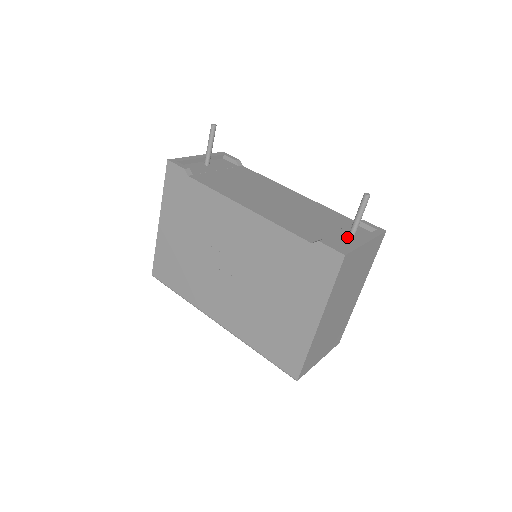
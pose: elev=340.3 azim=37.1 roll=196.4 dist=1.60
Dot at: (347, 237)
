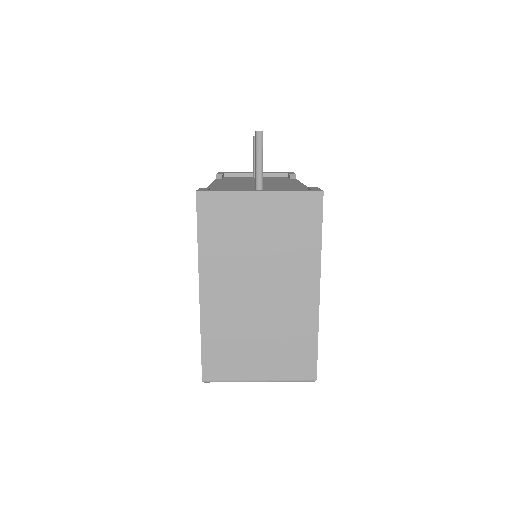
Dot at: occluded
